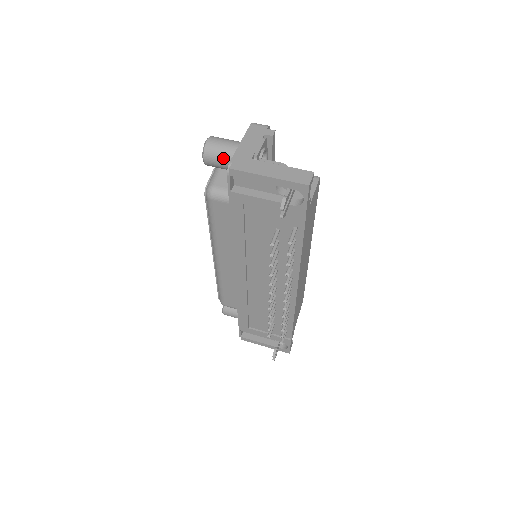
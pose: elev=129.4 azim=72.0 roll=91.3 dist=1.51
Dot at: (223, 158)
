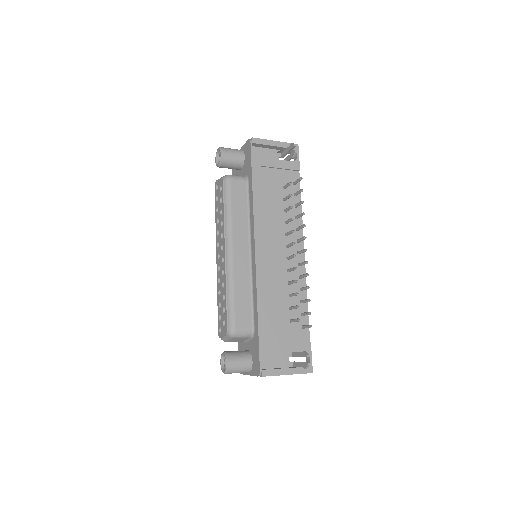
Dot at: (235, 151)
